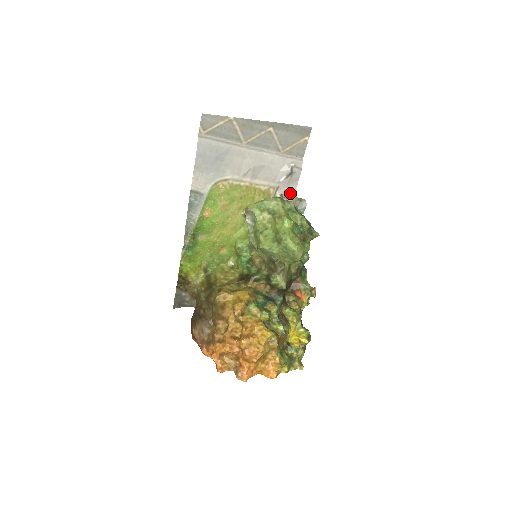
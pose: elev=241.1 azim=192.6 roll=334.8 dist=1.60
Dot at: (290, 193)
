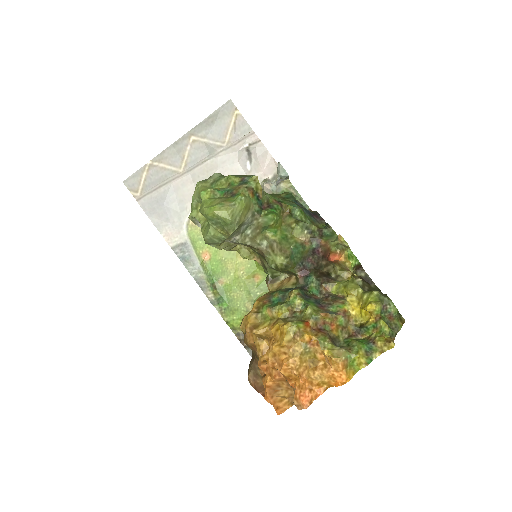
Dot at: (274, 171)
